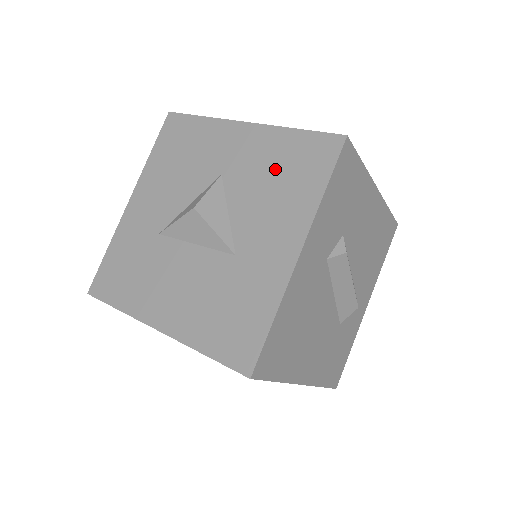
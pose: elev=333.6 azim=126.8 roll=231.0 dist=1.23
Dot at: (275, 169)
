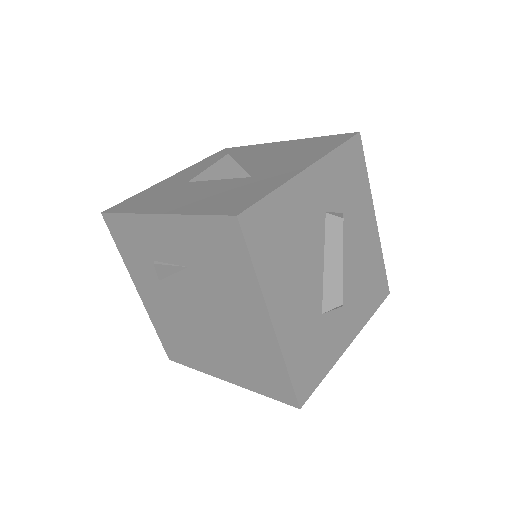
Dot at: (300, 148)
